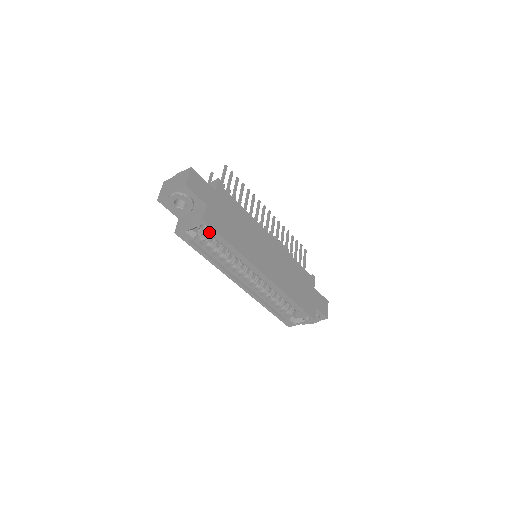
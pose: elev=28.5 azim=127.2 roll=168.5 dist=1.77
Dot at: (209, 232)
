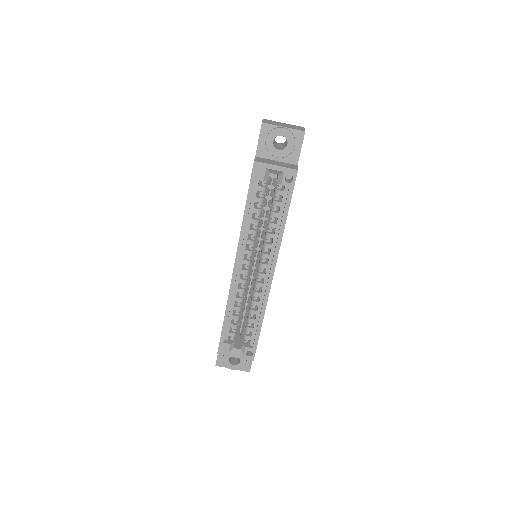
Dot at: (278, 189)
